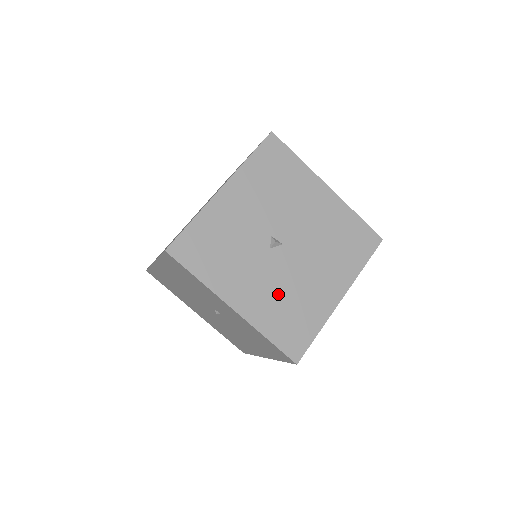
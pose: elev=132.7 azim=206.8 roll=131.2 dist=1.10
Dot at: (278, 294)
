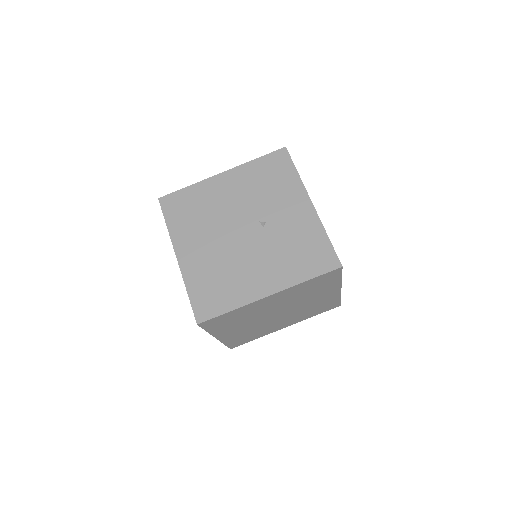
Dot at: occluded
